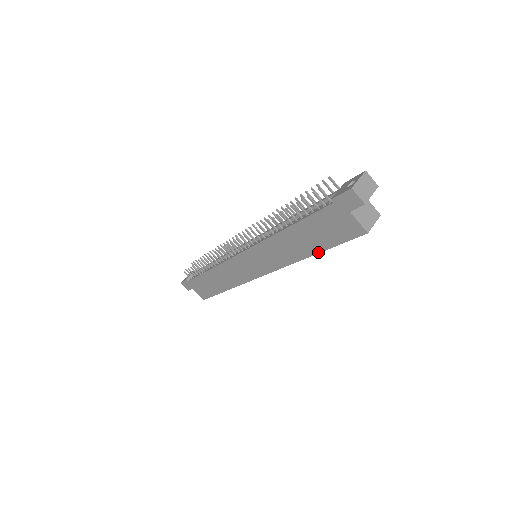
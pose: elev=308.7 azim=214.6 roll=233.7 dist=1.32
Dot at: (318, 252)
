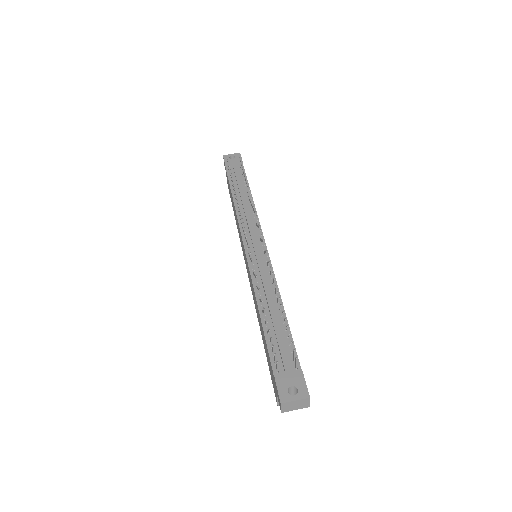
Dot at: occluded
